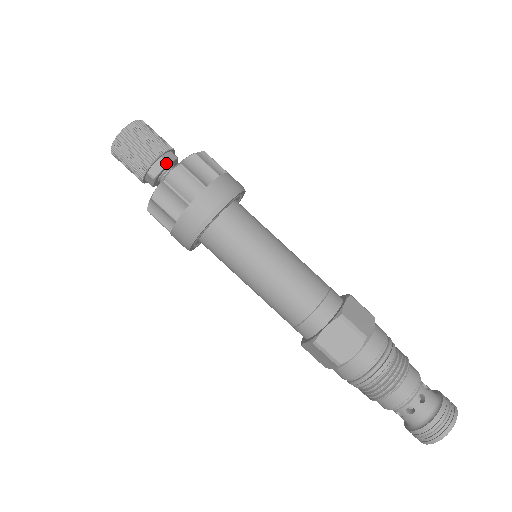
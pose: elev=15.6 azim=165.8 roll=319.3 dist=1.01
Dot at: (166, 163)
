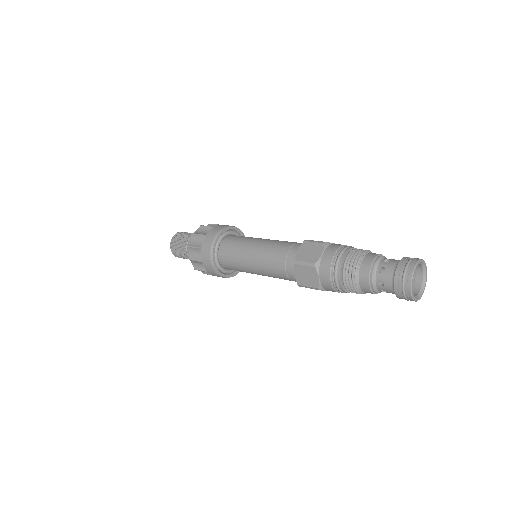
Dot at: occluded
